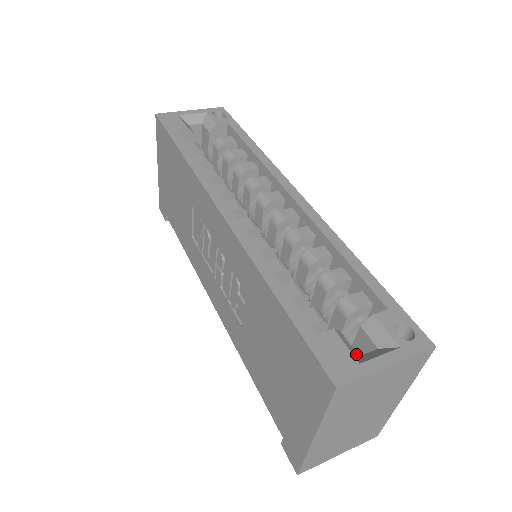
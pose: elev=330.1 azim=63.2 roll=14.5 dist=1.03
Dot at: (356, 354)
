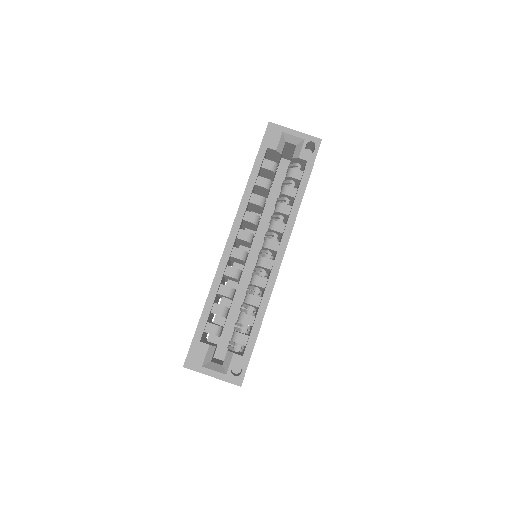
Dot at: (210, 360)
